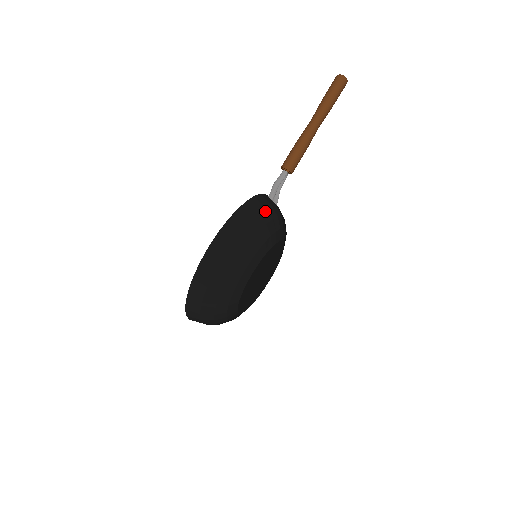
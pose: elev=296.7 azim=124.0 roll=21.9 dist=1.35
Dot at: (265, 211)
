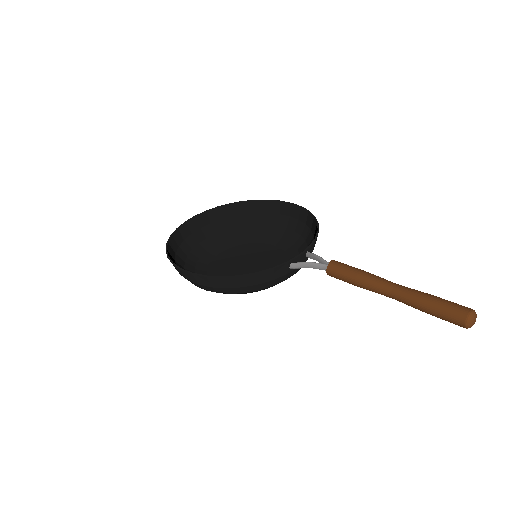
Dot at: (255, 286)
